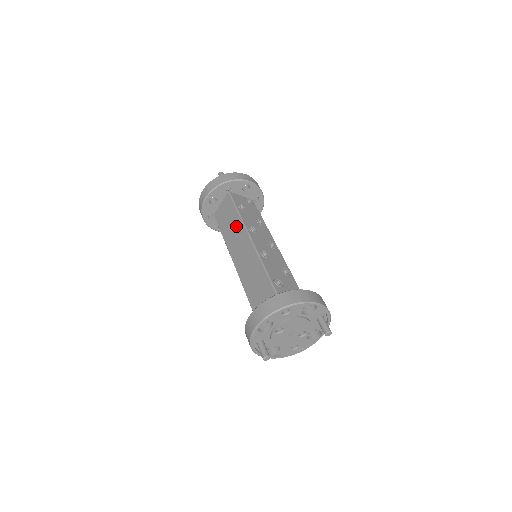
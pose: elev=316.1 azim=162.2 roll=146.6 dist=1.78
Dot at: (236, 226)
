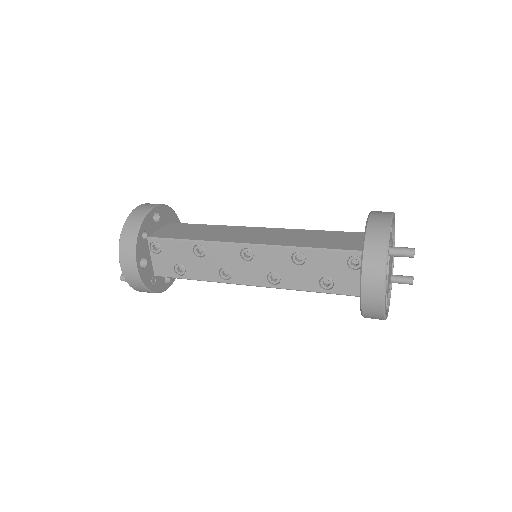
Dot at: (218, 229)
